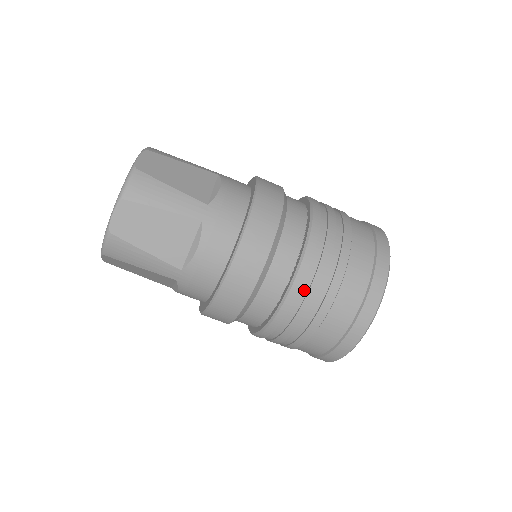
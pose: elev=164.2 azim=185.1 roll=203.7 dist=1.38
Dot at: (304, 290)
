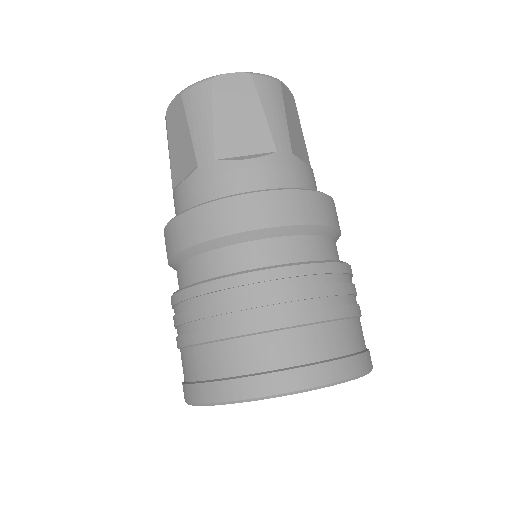
Dot at: (186, 306)
